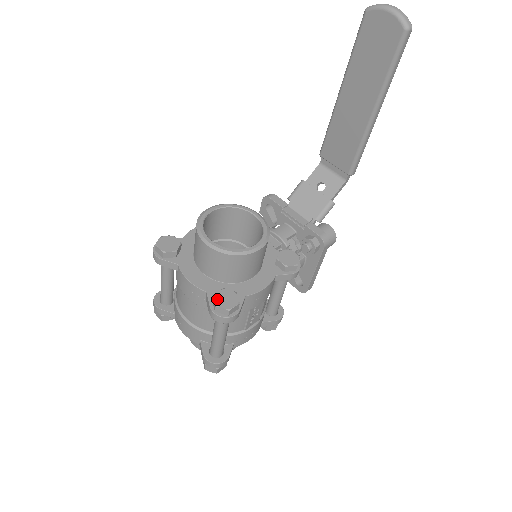
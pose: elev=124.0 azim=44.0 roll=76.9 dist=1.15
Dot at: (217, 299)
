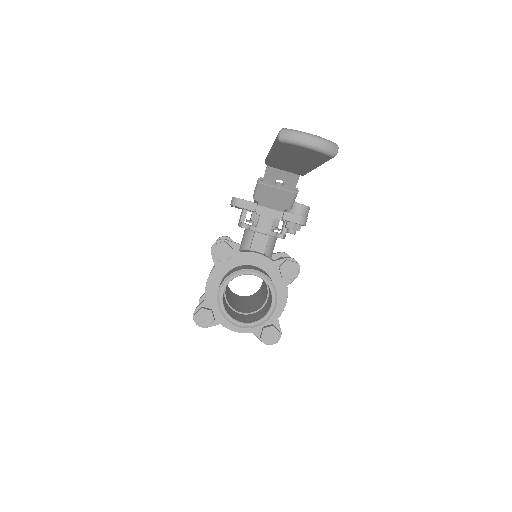
Dot at: (265, 340)
